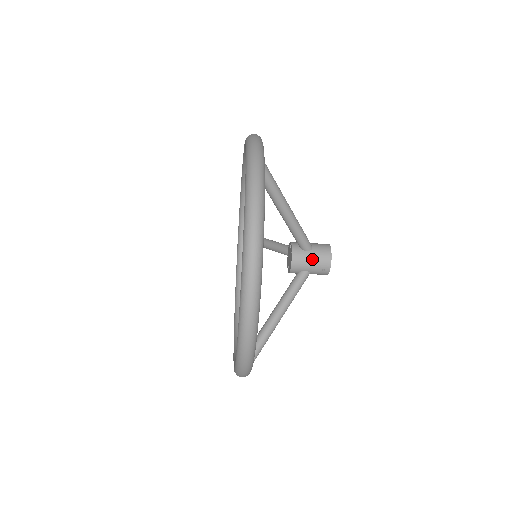
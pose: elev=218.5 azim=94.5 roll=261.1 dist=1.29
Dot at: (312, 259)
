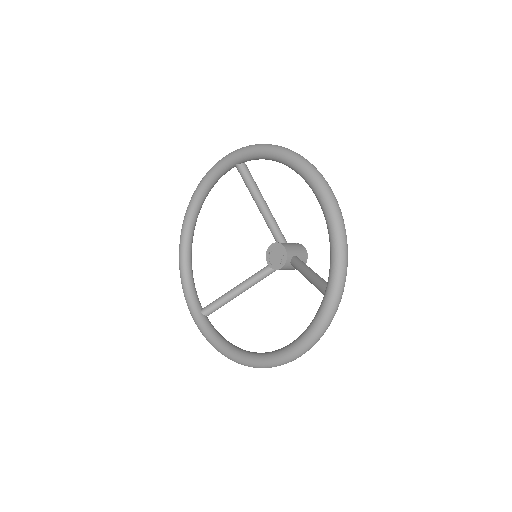
Dot at: (291, 269)
